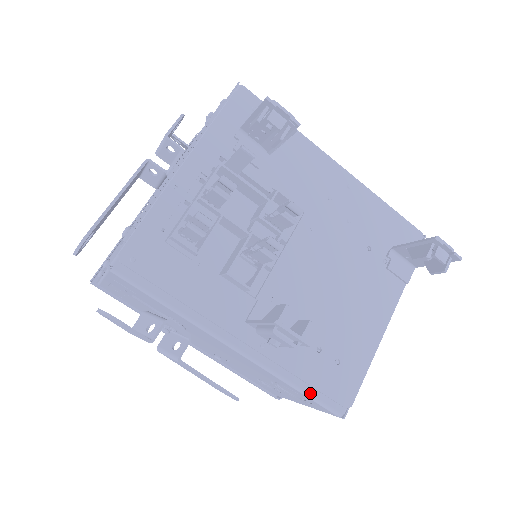
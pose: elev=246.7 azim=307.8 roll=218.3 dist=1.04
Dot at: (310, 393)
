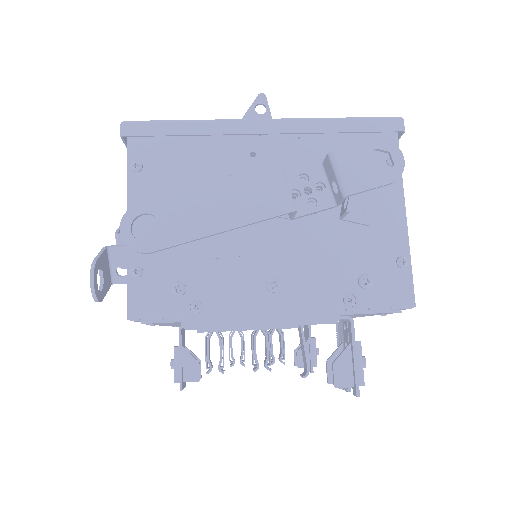
Dot at: occluded
